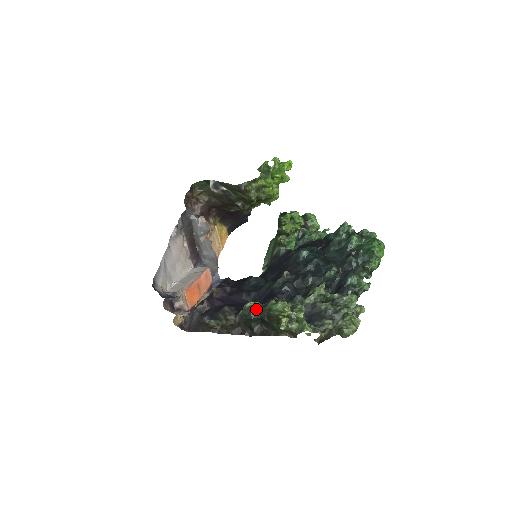
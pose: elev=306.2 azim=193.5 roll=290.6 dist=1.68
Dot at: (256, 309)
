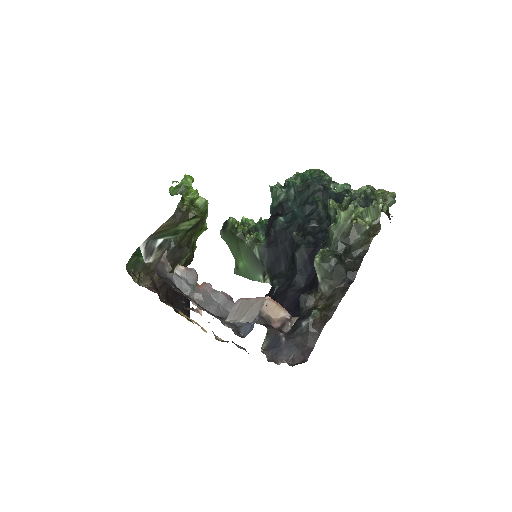
Dot at: (328, 253)
